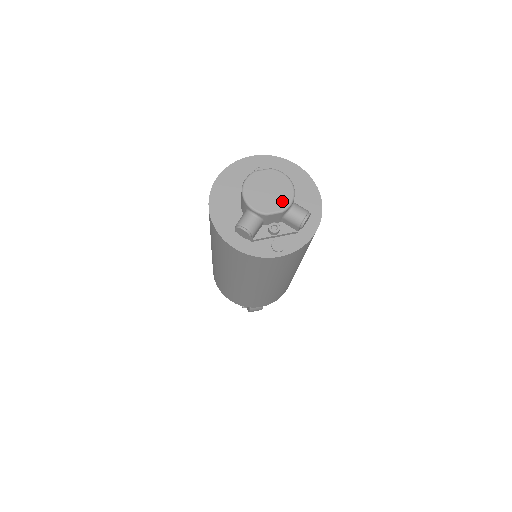
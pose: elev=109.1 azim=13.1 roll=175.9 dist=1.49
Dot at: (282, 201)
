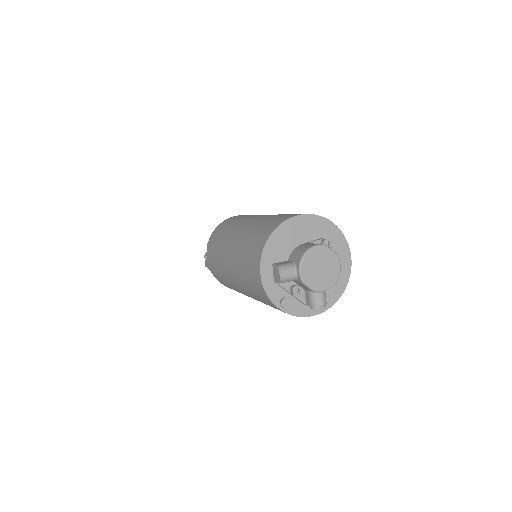
Dot at: (321, 284)
